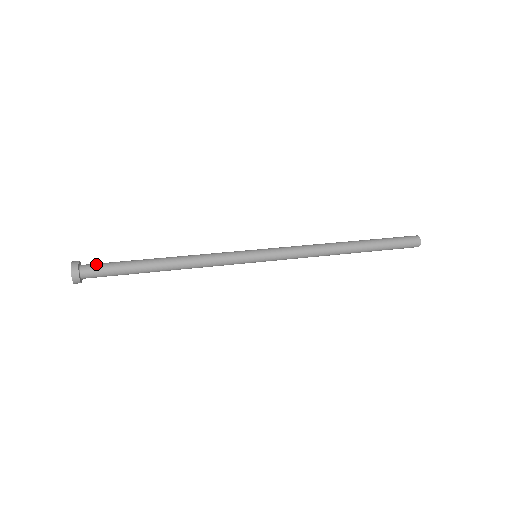
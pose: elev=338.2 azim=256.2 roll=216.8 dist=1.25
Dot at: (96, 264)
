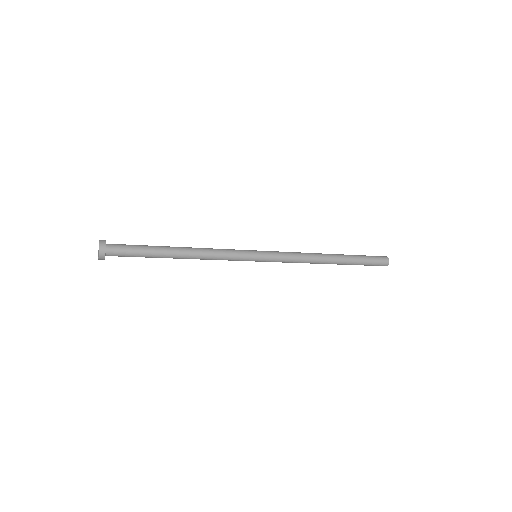
Dot at: (120, 244)
